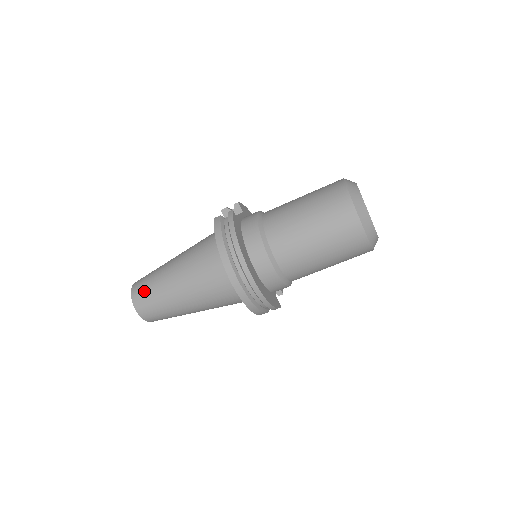
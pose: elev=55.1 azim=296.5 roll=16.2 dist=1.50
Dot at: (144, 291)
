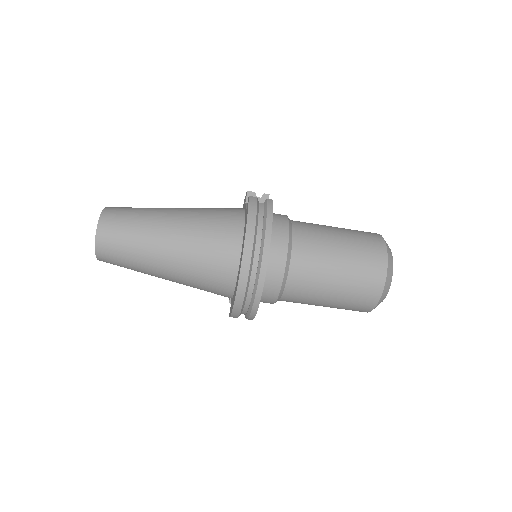
Dot at: (120, 224)
